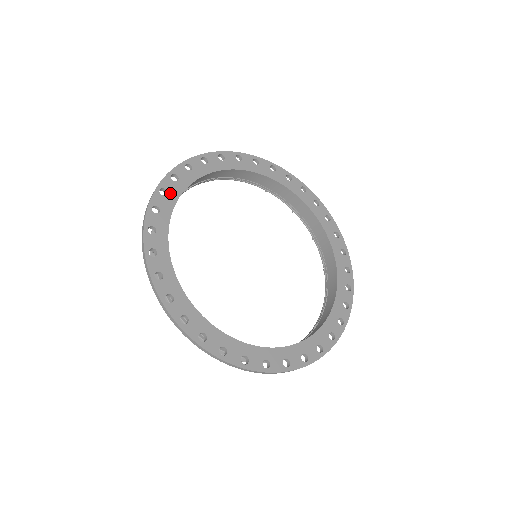
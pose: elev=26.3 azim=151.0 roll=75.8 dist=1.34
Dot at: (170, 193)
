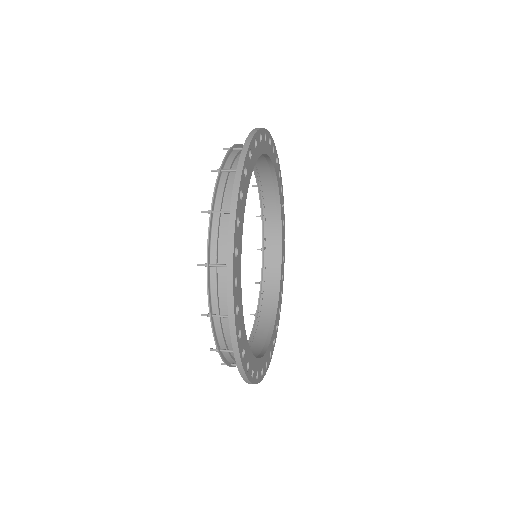
Dot at: (244, 346)
